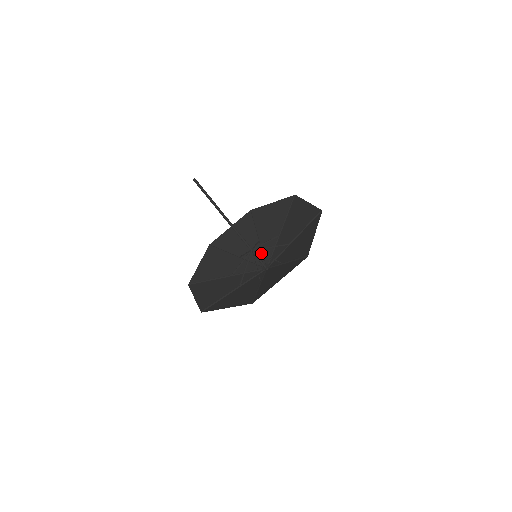
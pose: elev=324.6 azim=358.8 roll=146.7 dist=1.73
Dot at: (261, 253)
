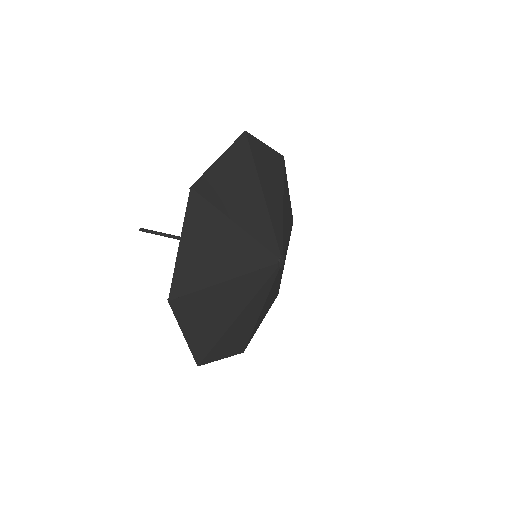
Dot at: (285, 251)
